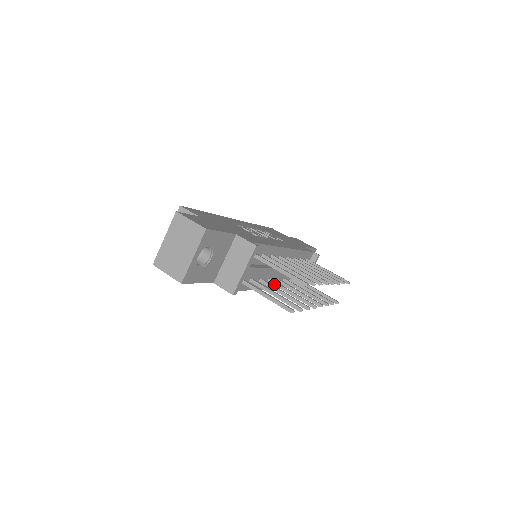
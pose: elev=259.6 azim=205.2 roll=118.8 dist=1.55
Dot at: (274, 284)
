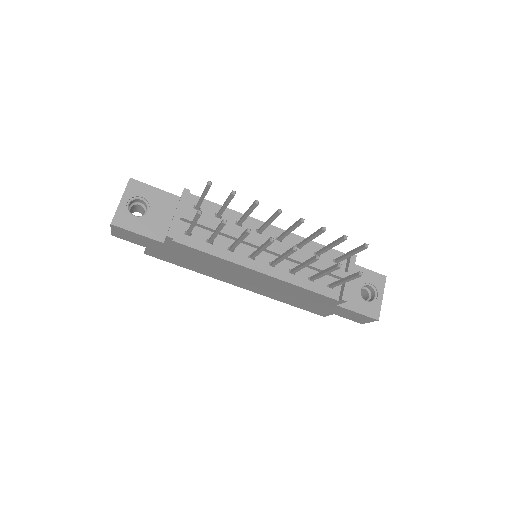
Dot at: (252, 255)
